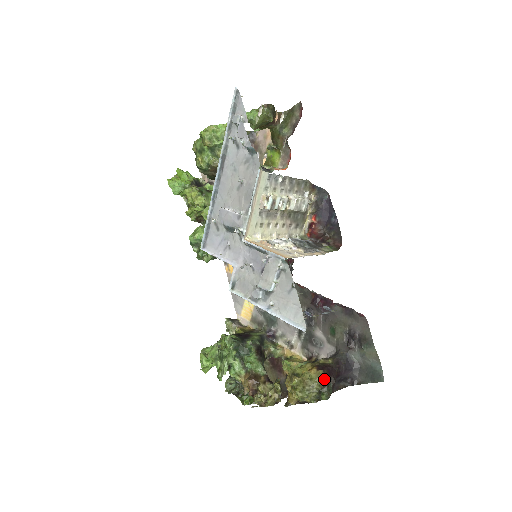
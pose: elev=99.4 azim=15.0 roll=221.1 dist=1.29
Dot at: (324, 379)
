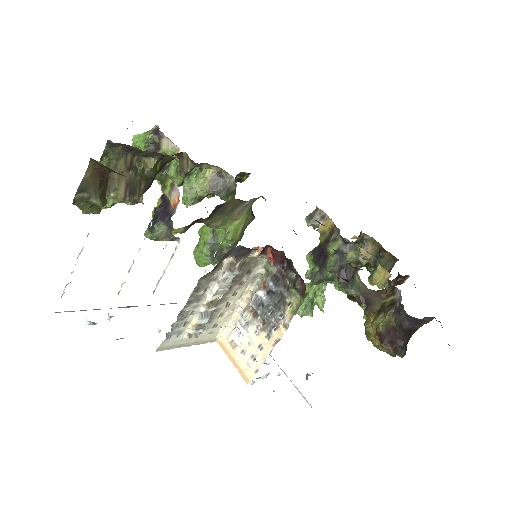
Dot at: (389, 349)
